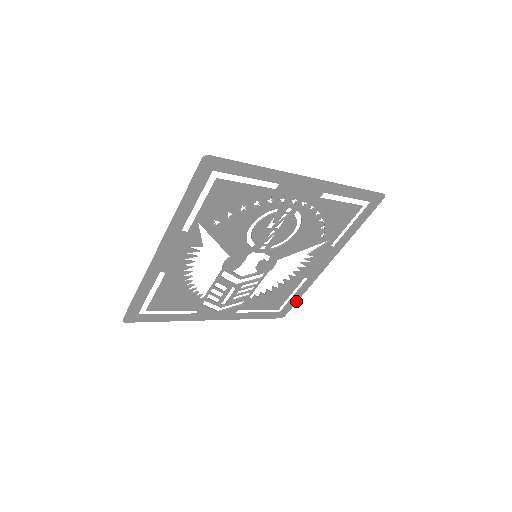
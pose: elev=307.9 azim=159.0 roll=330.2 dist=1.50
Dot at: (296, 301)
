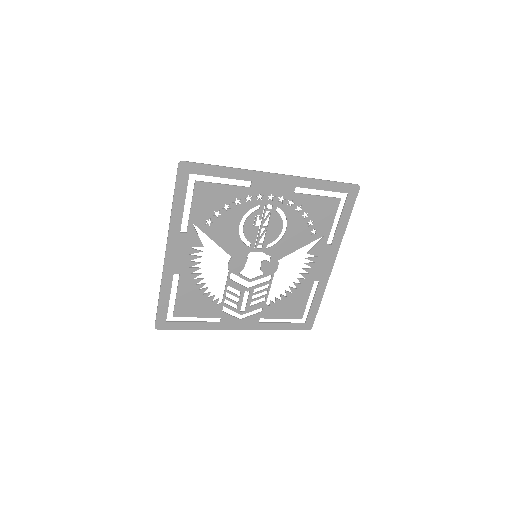
Dot at: (317, 309)
